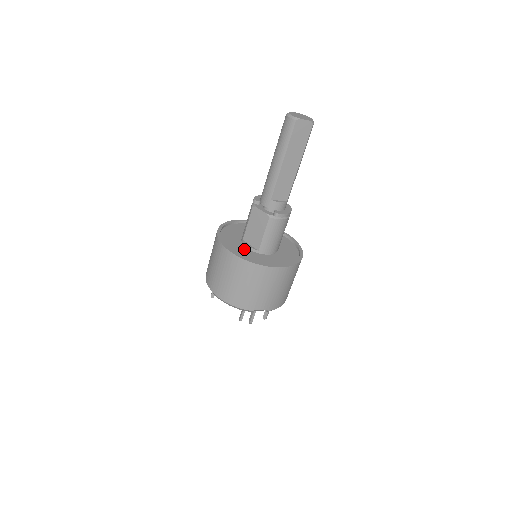
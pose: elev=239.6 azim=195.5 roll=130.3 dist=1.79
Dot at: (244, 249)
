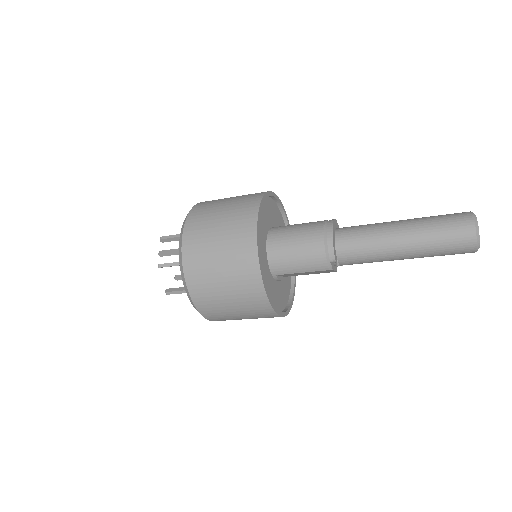
Dot at: (278, 288)
